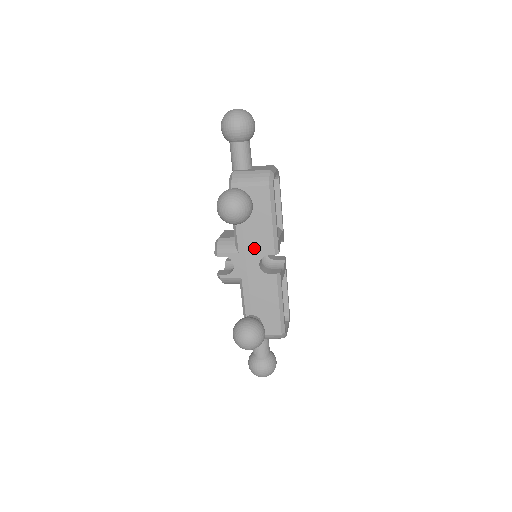
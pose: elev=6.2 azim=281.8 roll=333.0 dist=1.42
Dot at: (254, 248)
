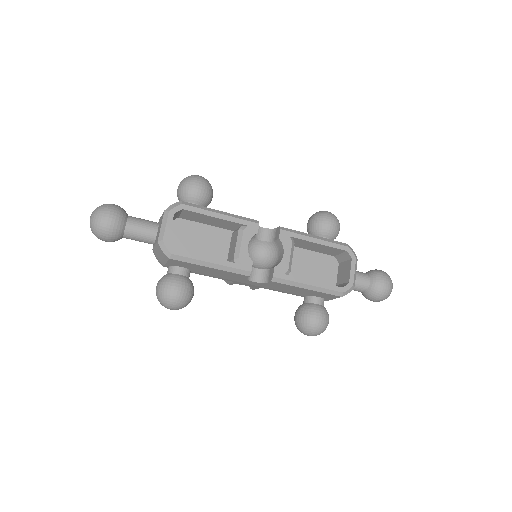
Dot at: (234, 278)
